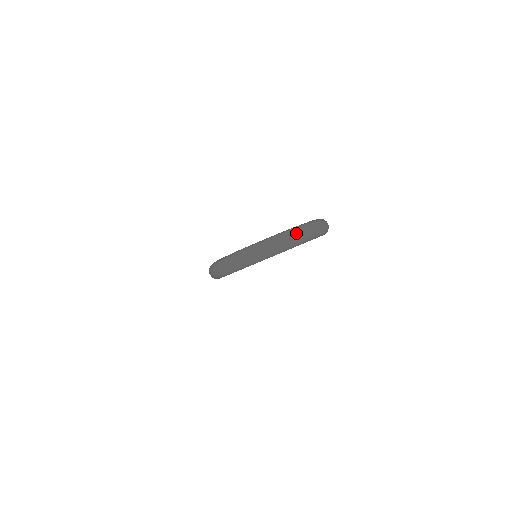
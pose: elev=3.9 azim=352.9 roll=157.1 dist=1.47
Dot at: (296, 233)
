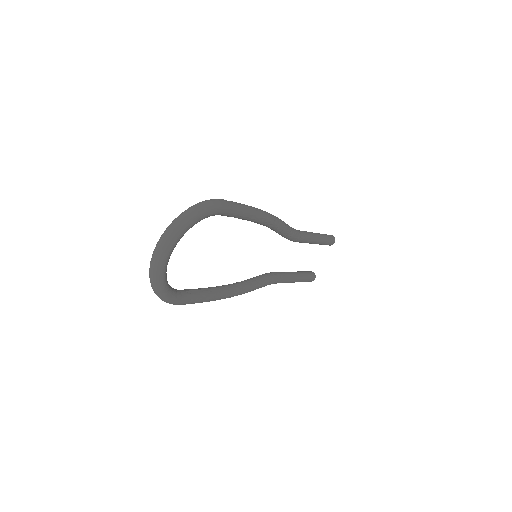
Dot at: (163, 235)
